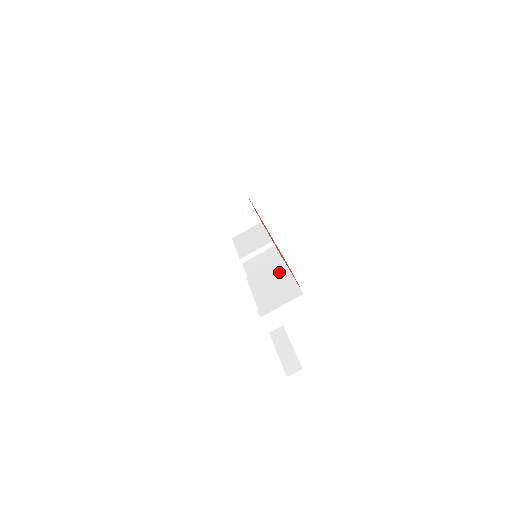
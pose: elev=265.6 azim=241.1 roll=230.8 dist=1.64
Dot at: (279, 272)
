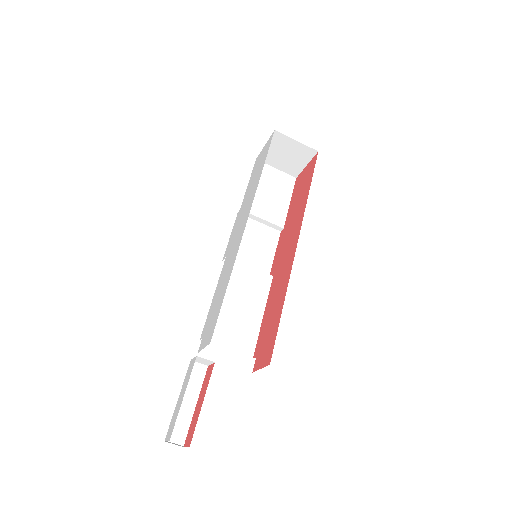
Dot at: (256, 295)
